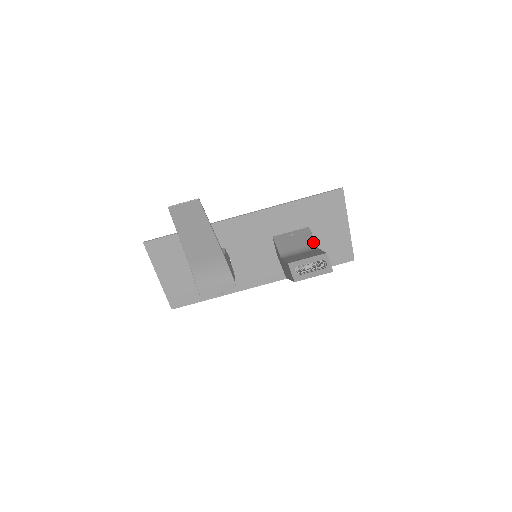
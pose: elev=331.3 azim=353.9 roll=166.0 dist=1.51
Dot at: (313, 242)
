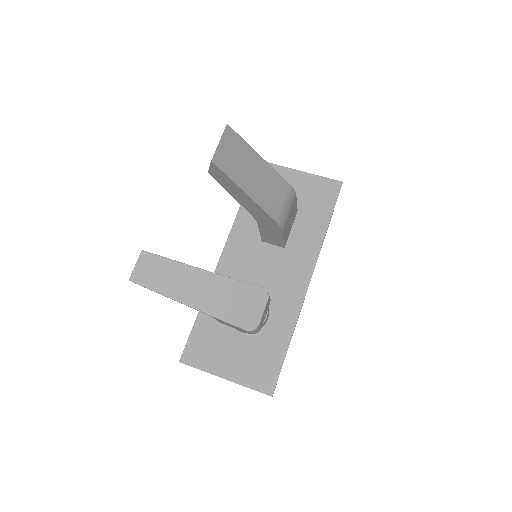
Dot at: occluded
